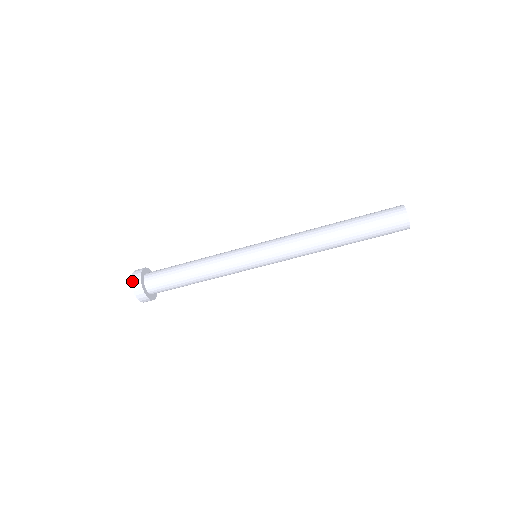
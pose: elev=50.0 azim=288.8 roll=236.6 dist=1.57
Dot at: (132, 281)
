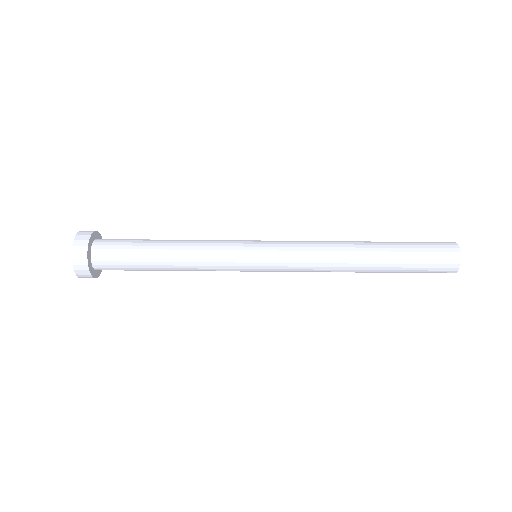
Dot at: (73, 256)
